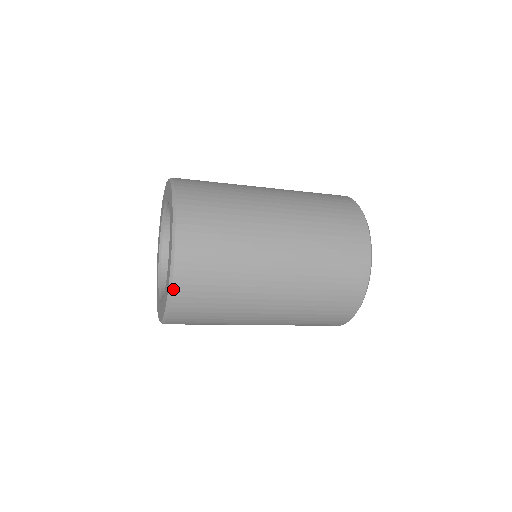
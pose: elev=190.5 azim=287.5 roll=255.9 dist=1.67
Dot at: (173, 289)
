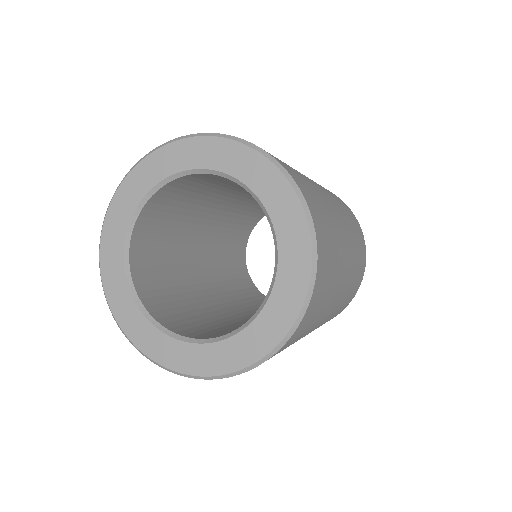
Dot at: (192, 377)
